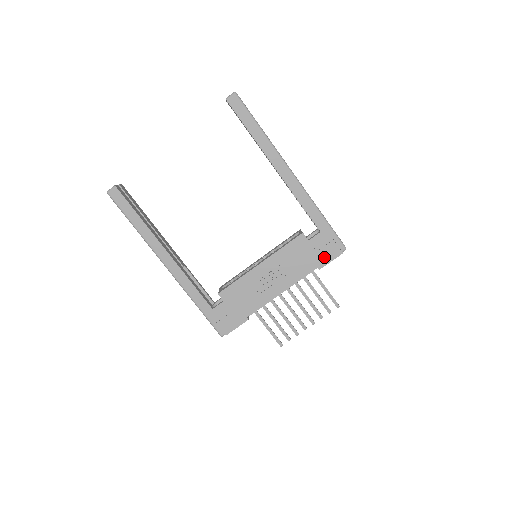
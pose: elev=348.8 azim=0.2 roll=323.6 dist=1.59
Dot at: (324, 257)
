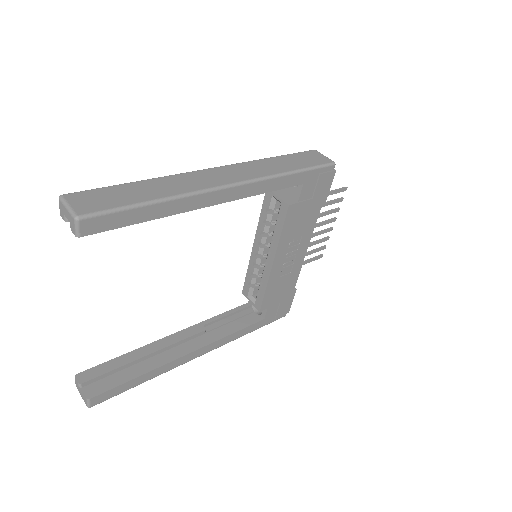
Dot at: (322, 193)
